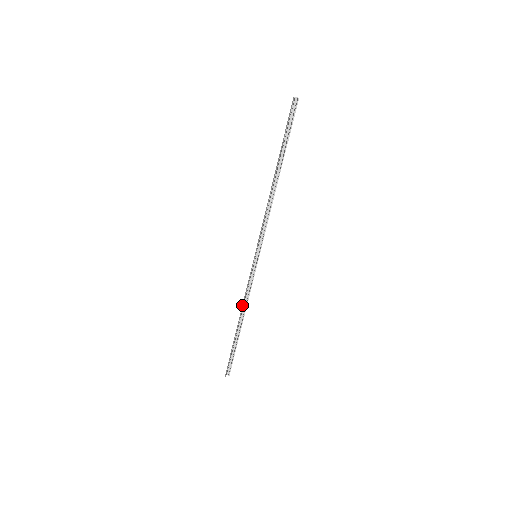
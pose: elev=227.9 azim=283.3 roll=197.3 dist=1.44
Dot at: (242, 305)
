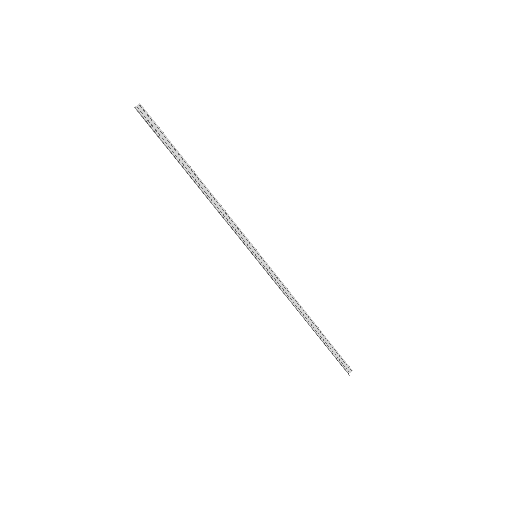
Dot at: (293, 305)
